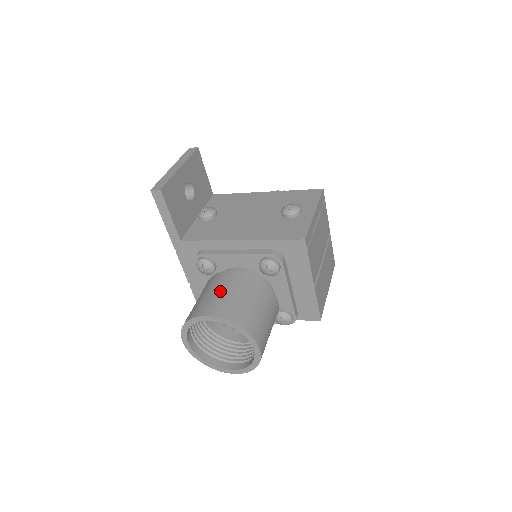
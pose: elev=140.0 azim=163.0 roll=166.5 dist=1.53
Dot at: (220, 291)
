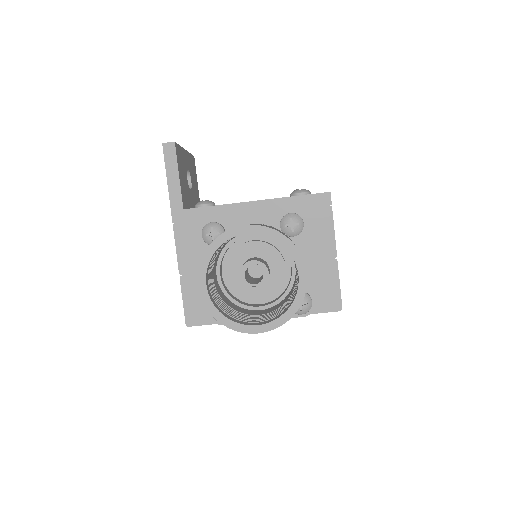
Dot at: occluded
